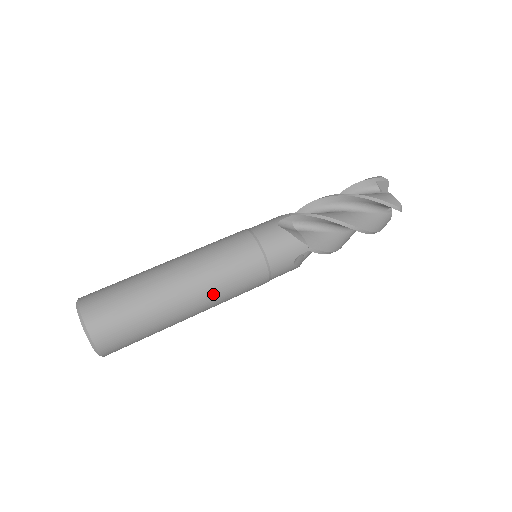
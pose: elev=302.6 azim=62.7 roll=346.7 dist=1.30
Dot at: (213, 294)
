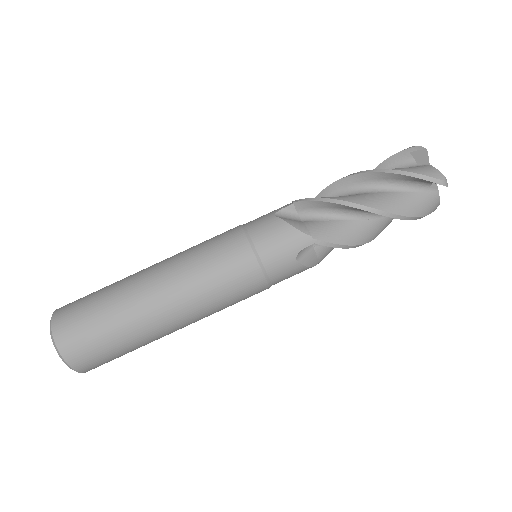
Dot at: (194, 299)
